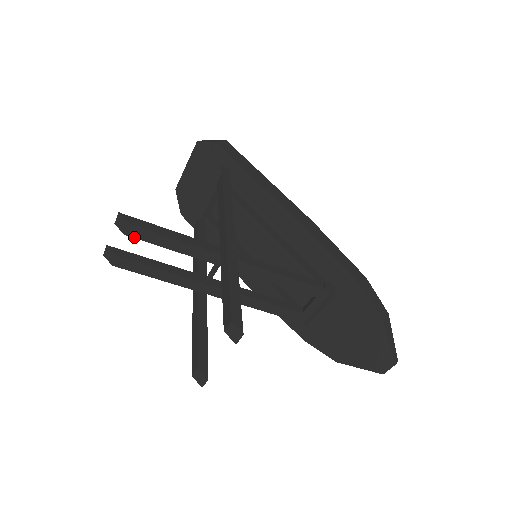
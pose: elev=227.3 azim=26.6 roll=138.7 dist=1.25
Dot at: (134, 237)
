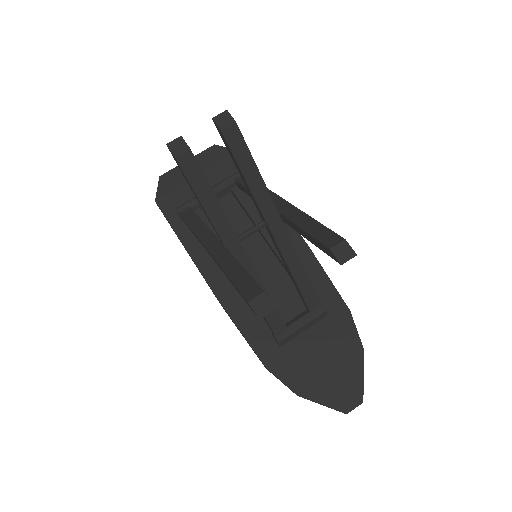
Dot at: (227, 141)
